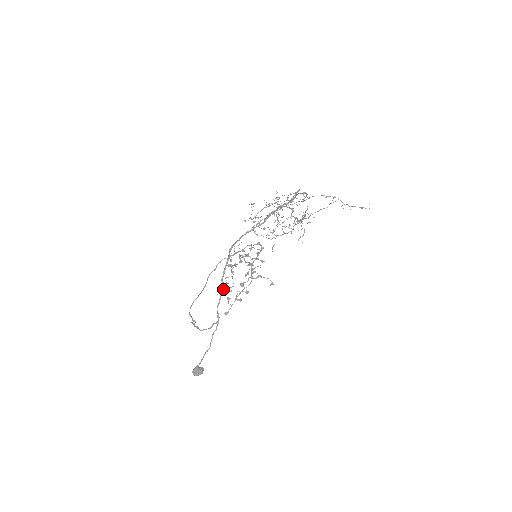
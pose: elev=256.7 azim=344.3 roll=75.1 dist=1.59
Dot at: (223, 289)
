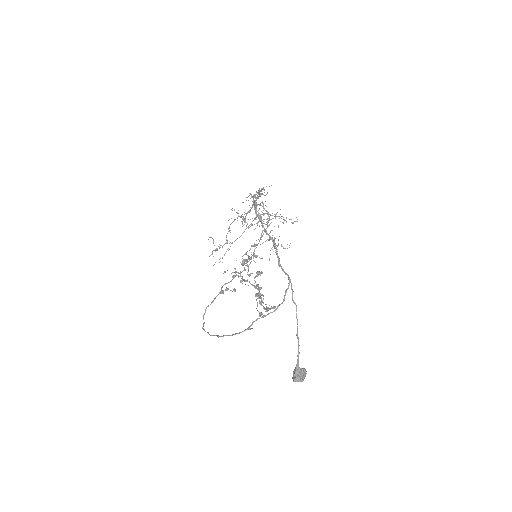
Dot at: occluded
